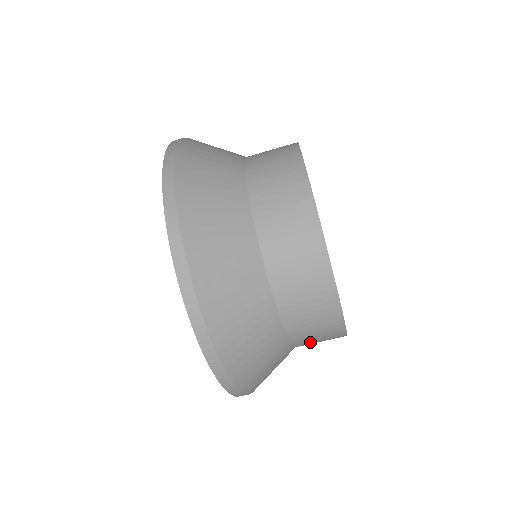
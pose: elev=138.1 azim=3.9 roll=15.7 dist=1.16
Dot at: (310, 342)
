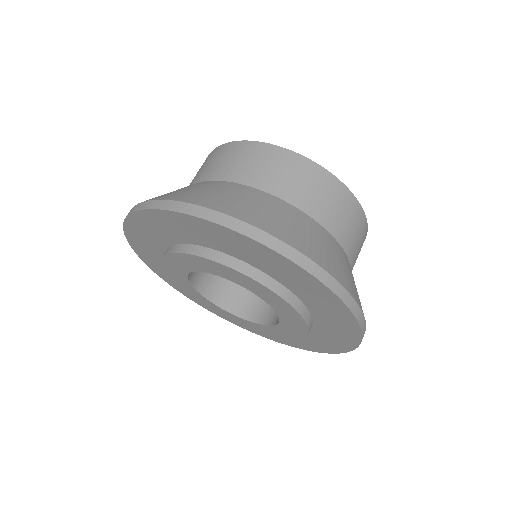
Dot at: occluded
